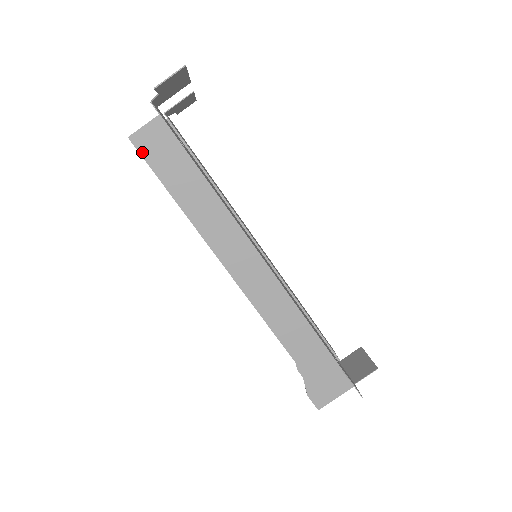
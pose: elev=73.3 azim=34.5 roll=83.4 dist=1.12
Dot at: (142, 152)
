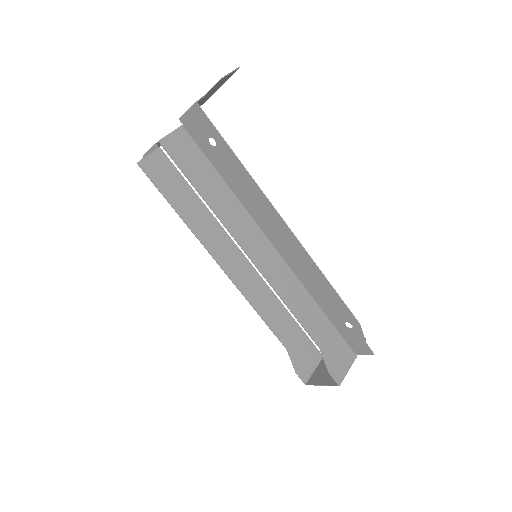
Dot at: (171, 154)
